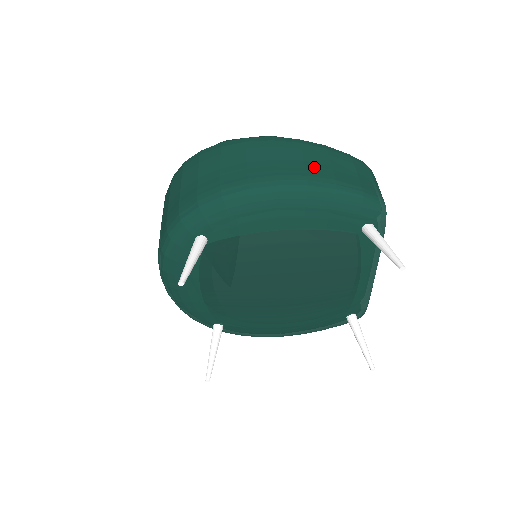
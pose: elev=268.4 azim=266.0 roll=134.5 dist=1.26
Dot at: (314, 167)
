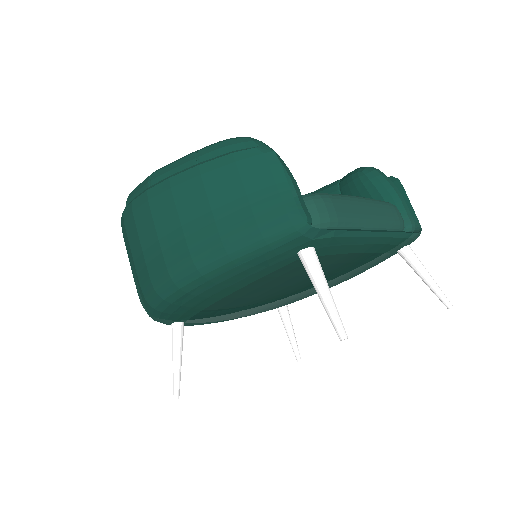
Dot at: (194, 231)
